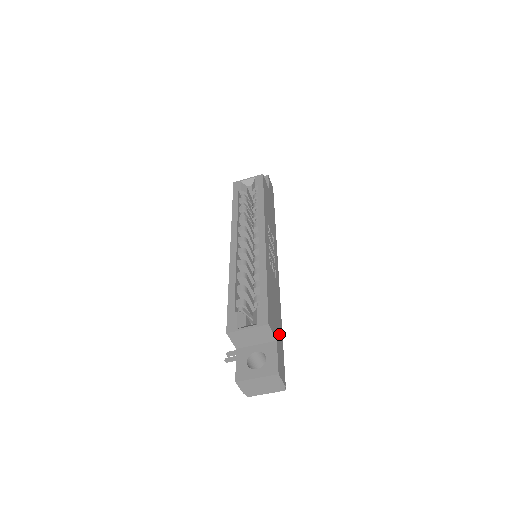
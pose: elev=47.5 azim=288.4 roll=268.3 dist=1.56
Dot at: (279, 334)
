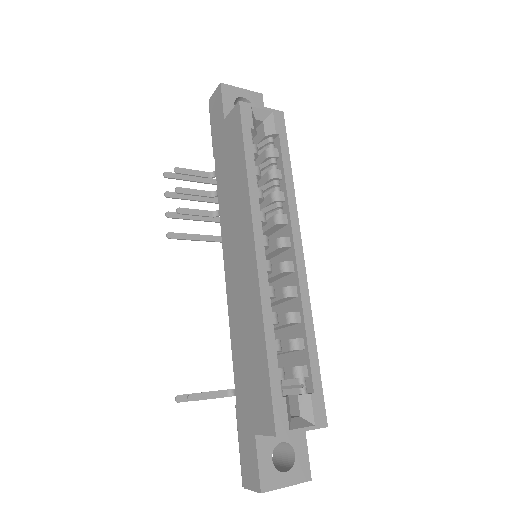
Dot at: occluded
